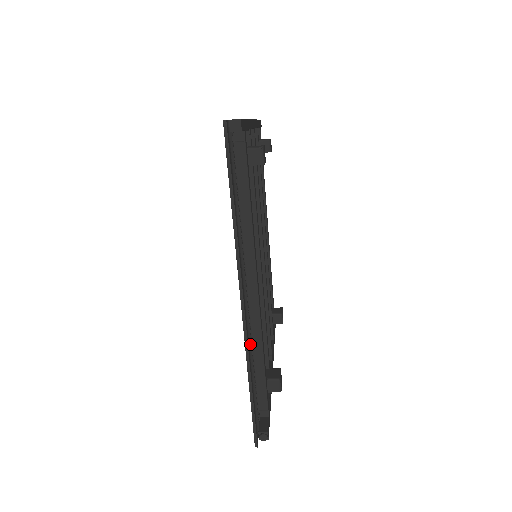
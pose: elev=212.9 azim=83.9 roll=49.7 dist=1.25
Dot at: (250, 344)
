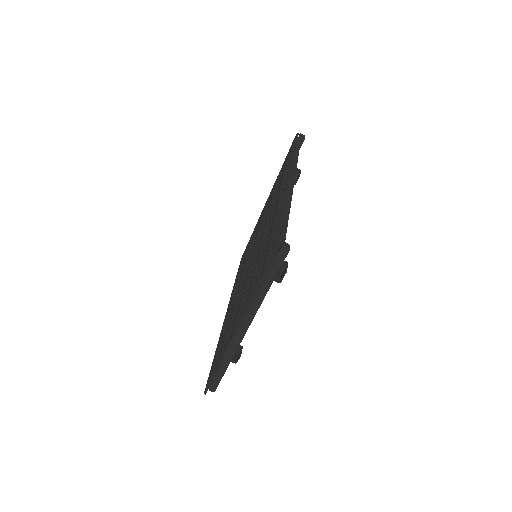
Dot at: occluded
